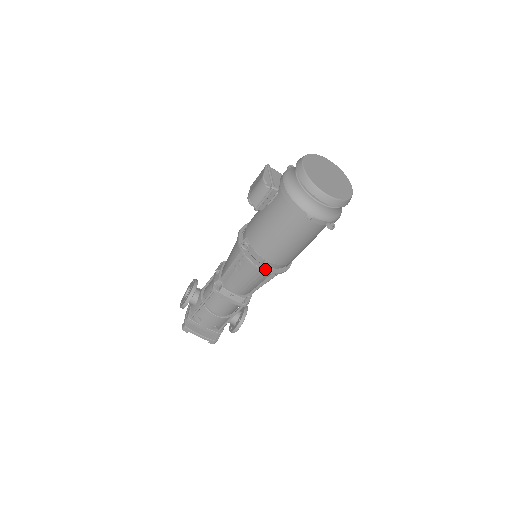
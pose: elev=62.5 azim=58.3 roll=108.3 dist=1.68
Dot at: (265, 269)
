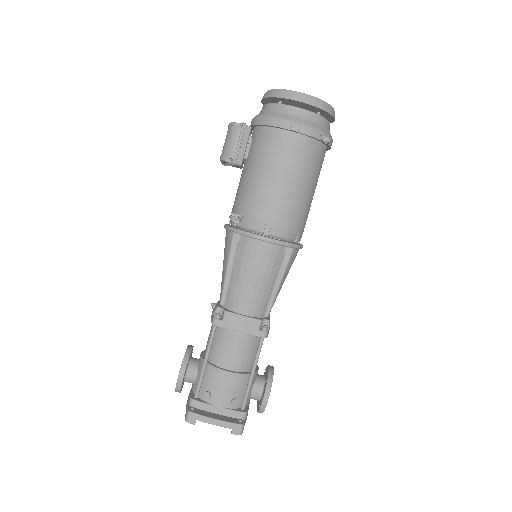
Dot at: (270, 238)
